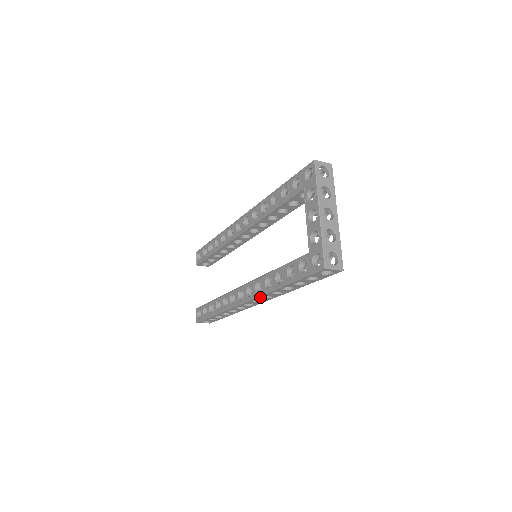
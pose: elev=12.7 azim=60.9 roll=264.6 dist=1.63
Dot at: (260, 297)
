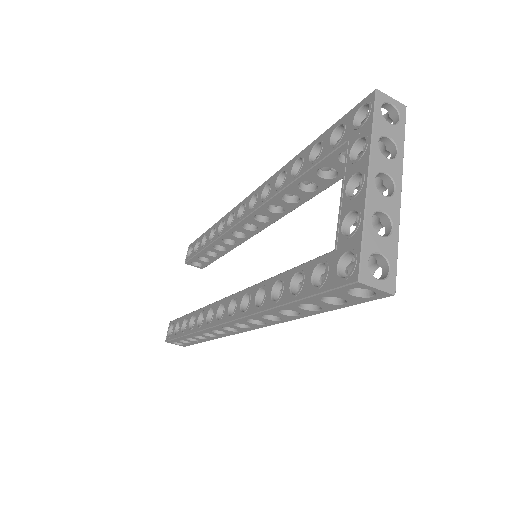
Dot at: (245, 319)
